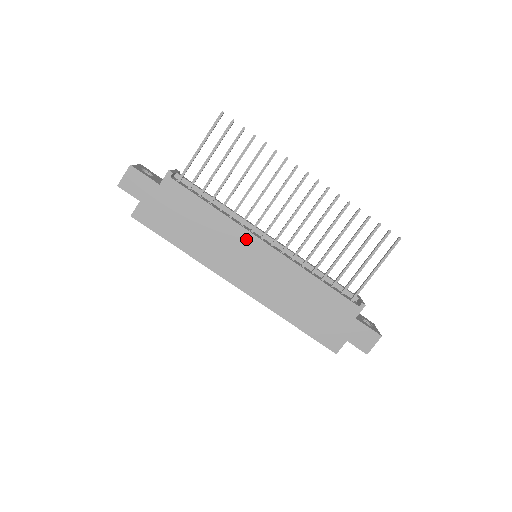
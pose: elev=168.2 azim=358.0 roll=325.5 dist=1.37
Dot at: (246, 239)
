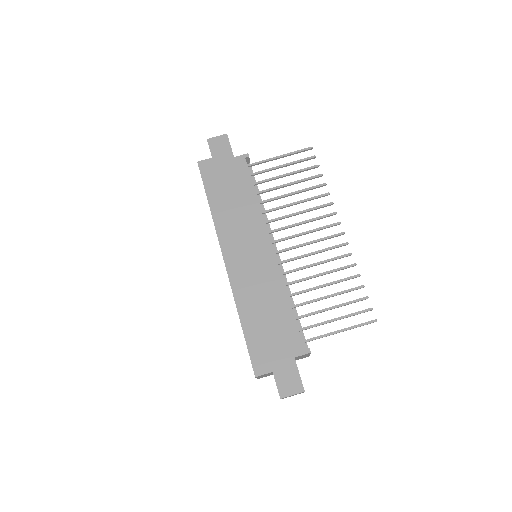
Dot at: (260, 232)
